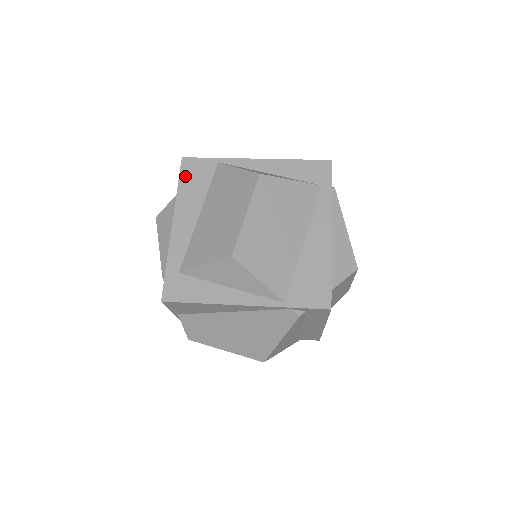
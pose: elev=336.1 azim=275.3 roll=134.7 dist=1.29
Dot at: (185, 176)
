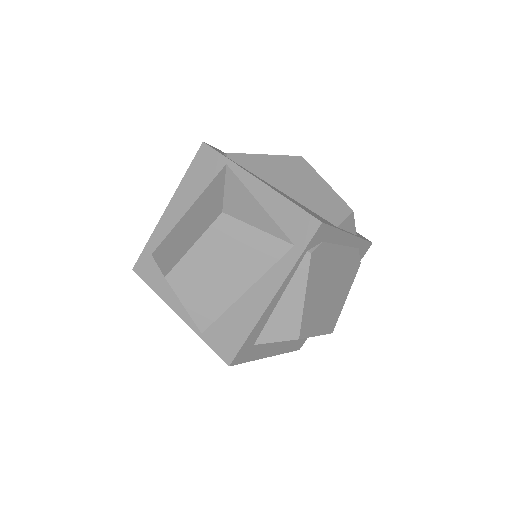
Dot at: (196, 164)
